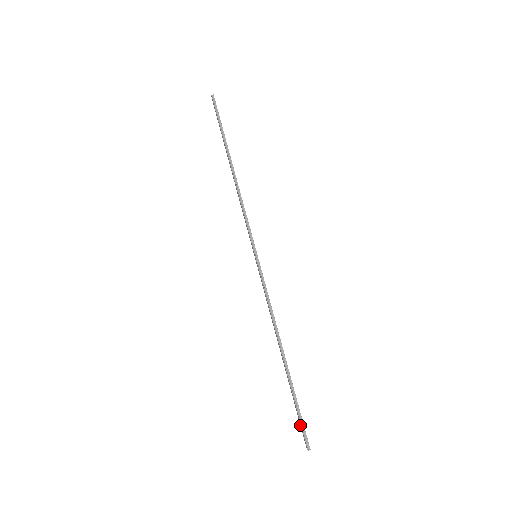
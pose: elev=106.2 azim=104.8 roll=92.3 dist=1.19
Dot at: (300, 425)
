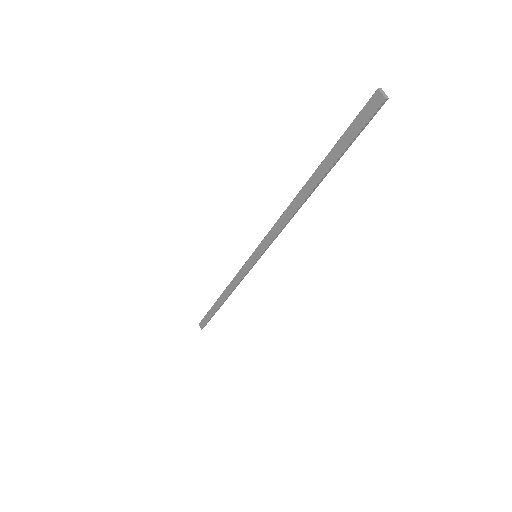
Dot at: (360, 125)
